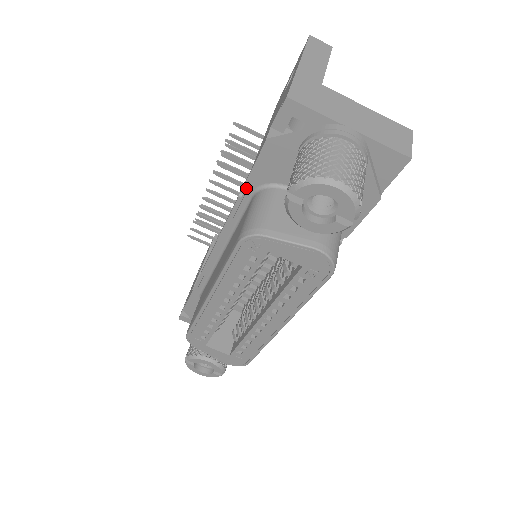
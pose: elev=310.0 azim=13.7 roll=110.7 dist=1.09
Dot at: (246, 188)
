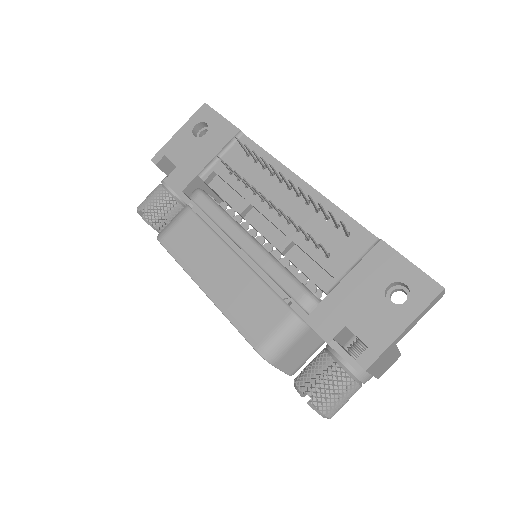
Dot at: (293, 309)
